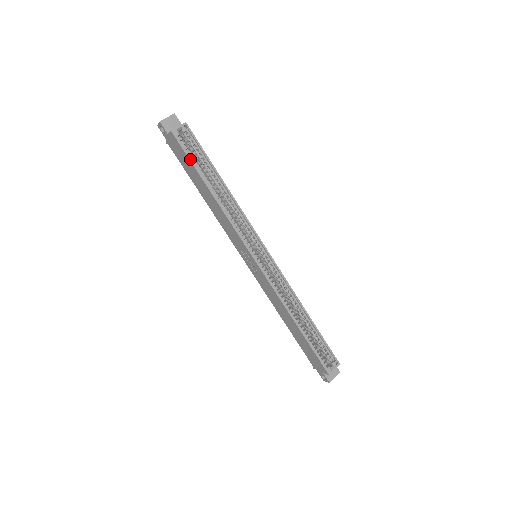
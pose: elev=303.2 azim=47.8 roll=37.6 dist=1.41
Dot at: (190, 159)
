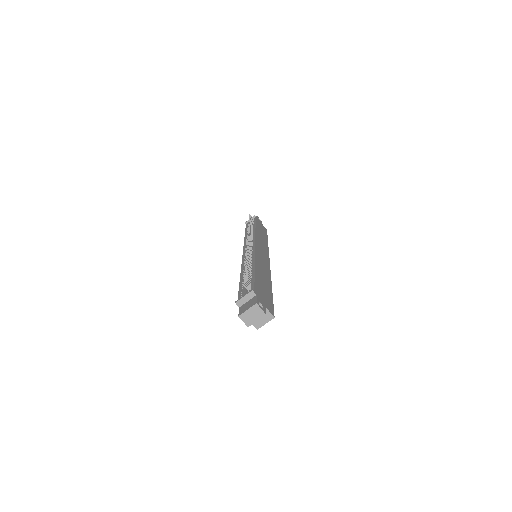
Dot at: occluded
